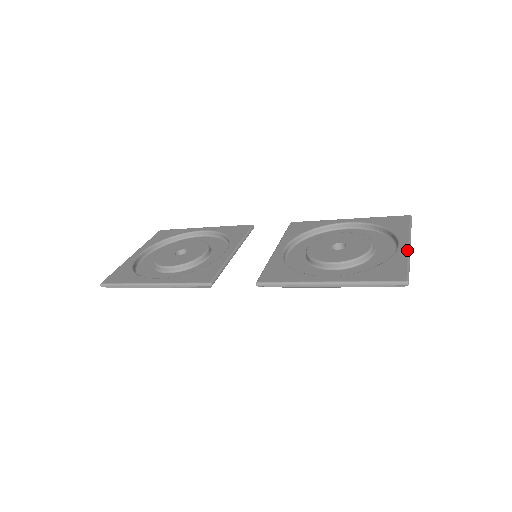
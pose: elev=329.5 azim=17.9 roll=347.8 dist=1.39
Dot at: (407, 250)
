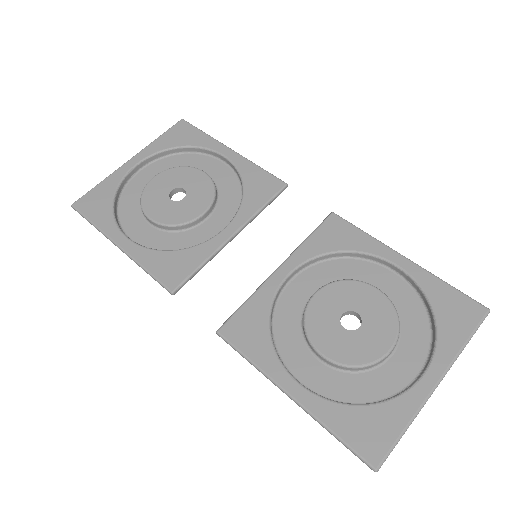
Dot at: (424, 398)
